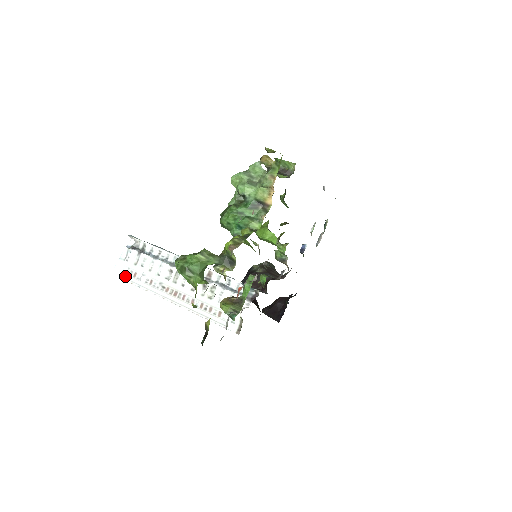
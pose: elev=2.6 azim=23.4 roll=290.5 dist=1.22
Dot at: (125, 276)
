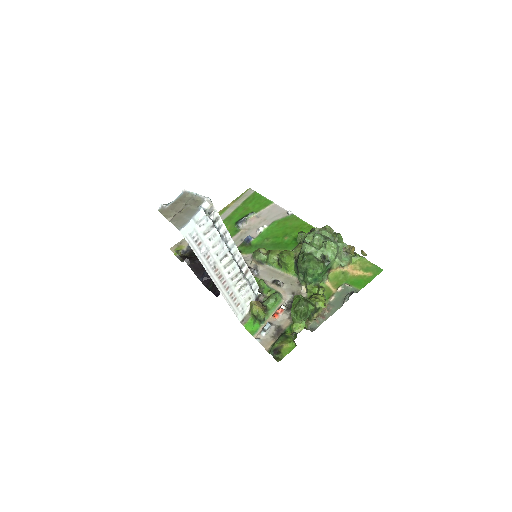
Dot at: (191, 240)
